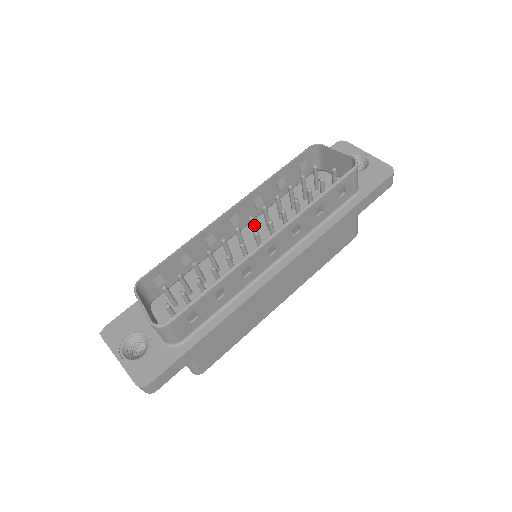
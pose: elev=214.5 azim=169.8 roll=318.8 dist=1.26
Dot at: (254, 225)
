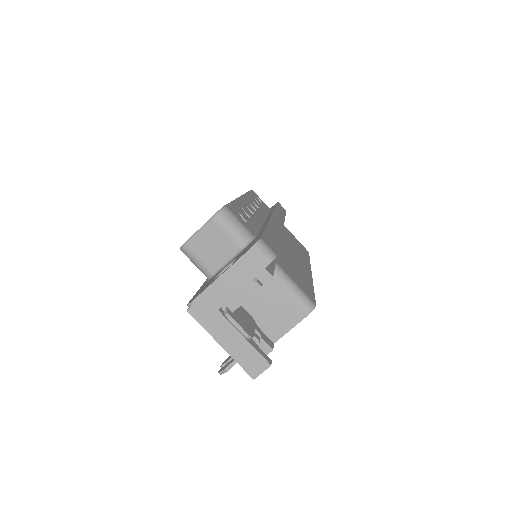
Dot at: occluded
